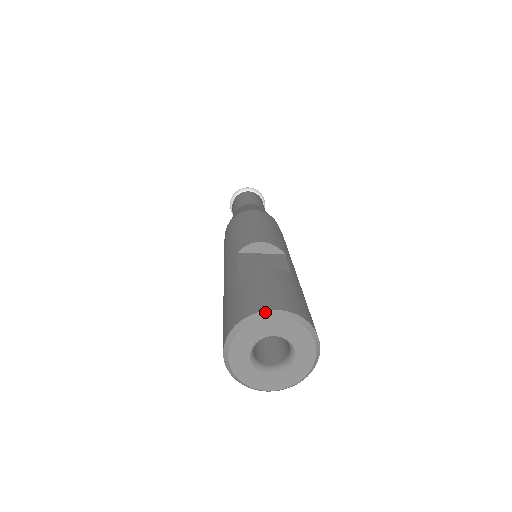
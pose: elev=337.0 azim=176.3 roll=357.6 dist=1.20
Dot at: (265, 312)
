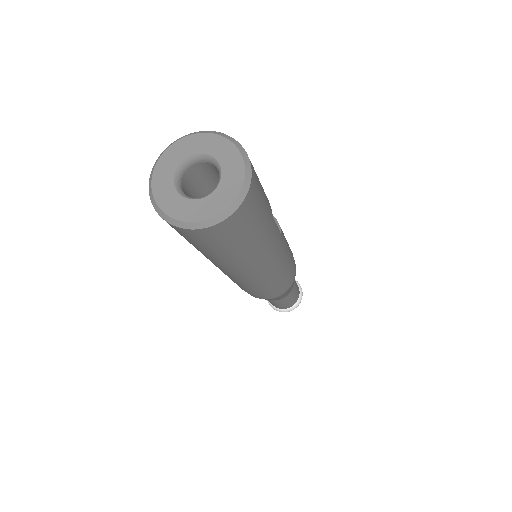
Dot at: (230, 137)
